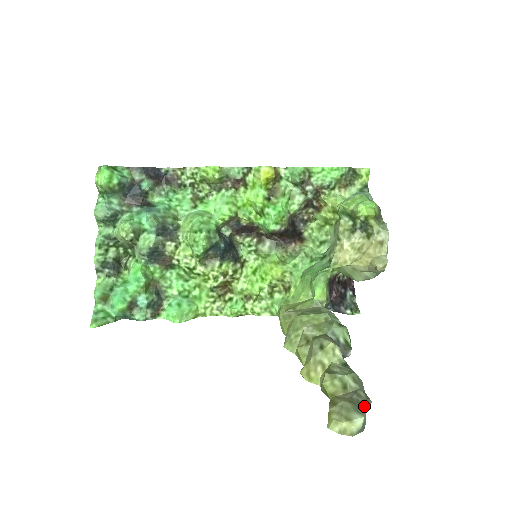
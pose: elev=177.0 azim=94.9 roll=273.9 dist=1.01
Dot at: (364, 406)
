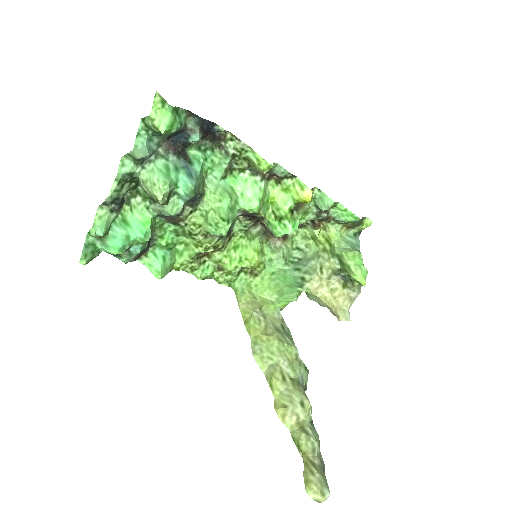
Dot at: (324, 474)
